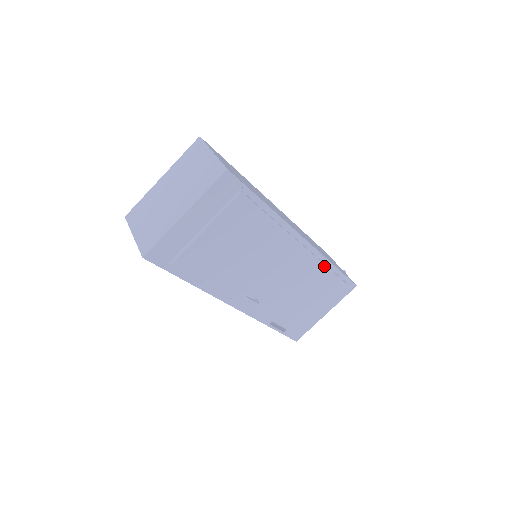
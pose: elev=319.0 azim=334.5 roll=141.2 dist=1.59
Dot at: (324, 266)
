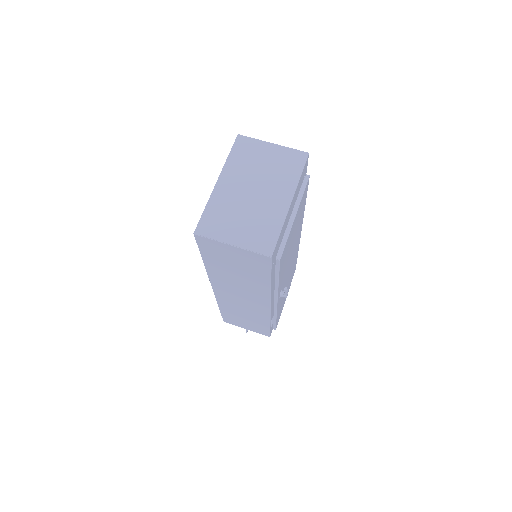
Dot at: (298, 249)
